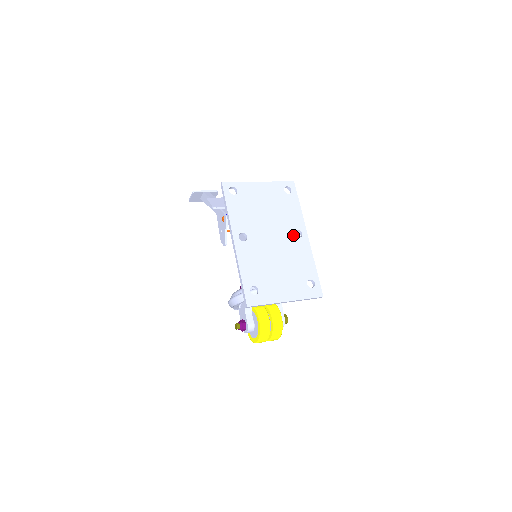
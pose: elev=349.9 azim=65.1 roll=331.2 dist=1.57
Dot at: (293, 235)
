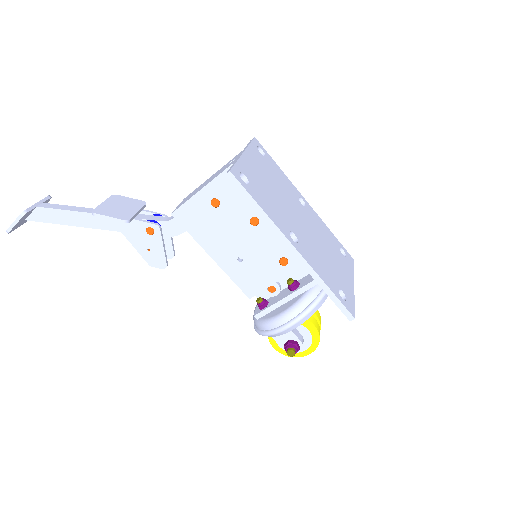
Dot at: (302, 206)
